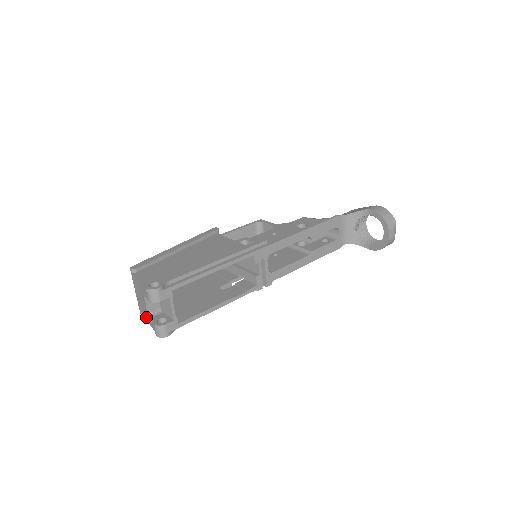
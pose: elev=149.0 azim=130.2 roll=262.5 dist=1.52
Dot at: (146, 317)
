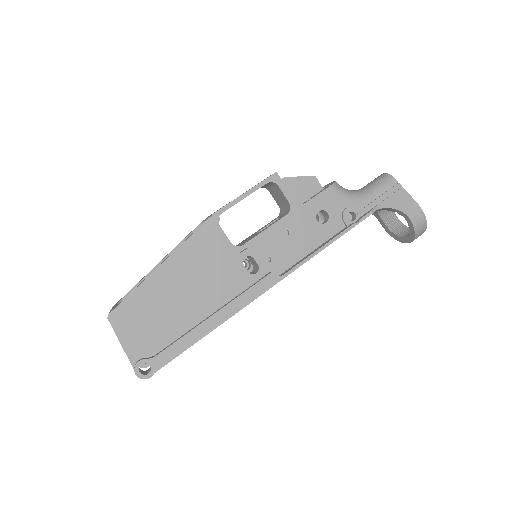
Dot at: occluded
